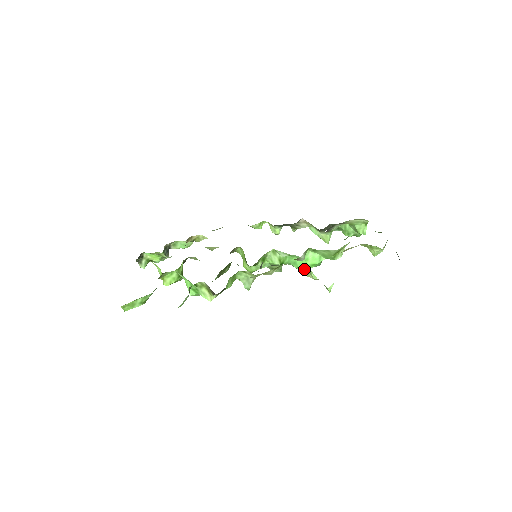
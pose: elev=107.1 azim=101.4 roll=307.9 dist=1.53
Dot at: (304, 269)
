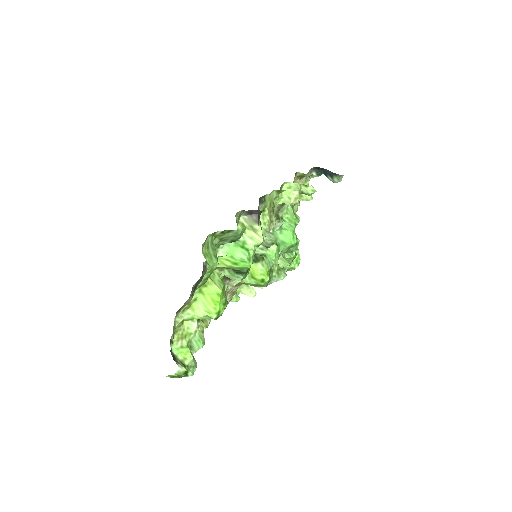
Dot at: (286, 192)
